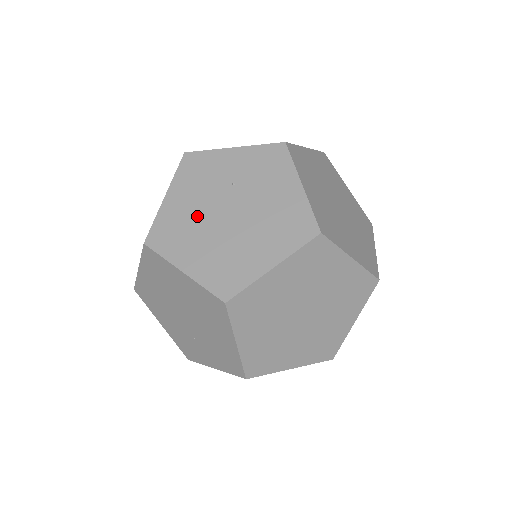
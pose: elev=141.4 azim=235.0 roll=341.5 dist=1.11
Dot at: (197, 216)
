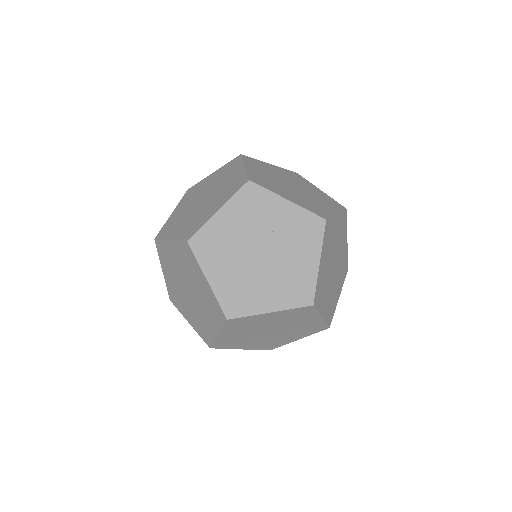
Dot at: (236, 242)
